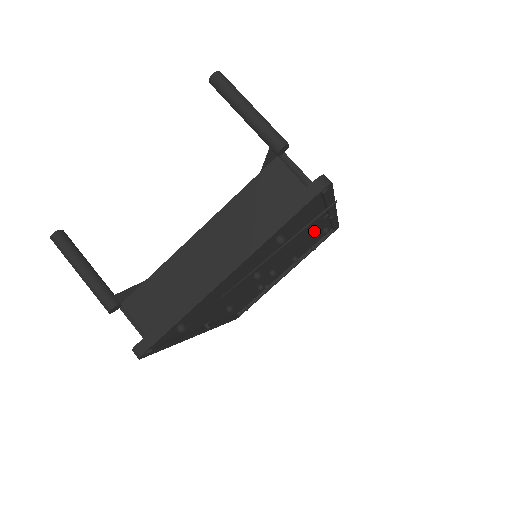
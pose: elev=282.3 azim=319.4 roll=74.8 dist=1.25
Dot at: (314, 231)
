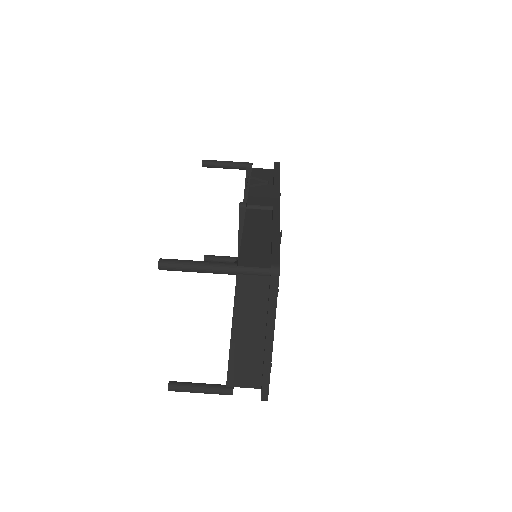
Dot at: occluded
